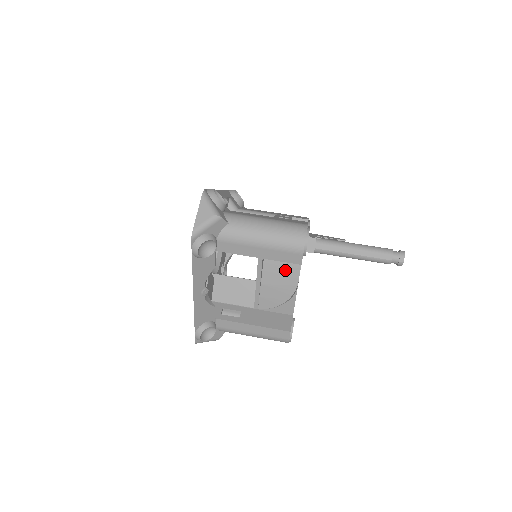
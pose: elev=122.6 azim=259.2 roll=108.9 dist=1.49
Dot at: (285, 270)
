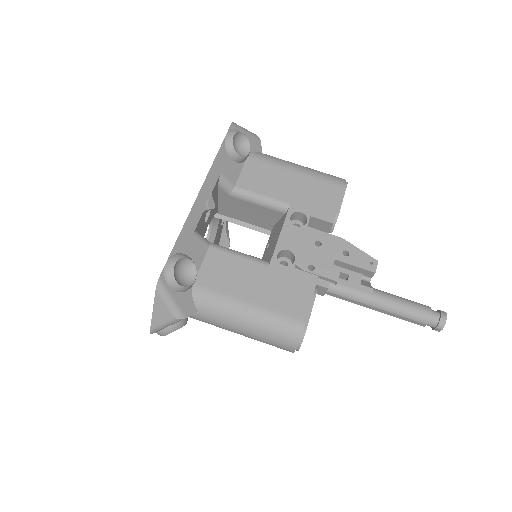
Dot at: occluded
